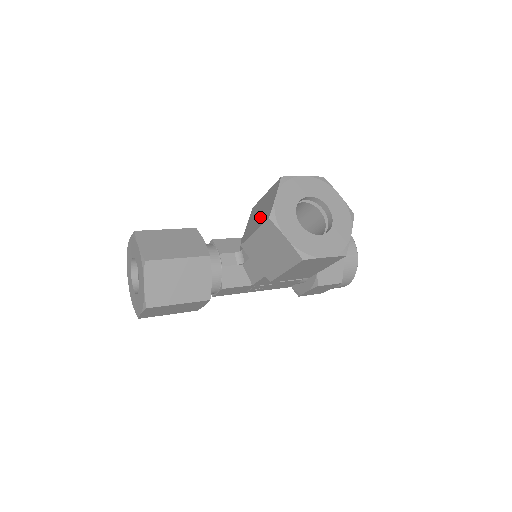
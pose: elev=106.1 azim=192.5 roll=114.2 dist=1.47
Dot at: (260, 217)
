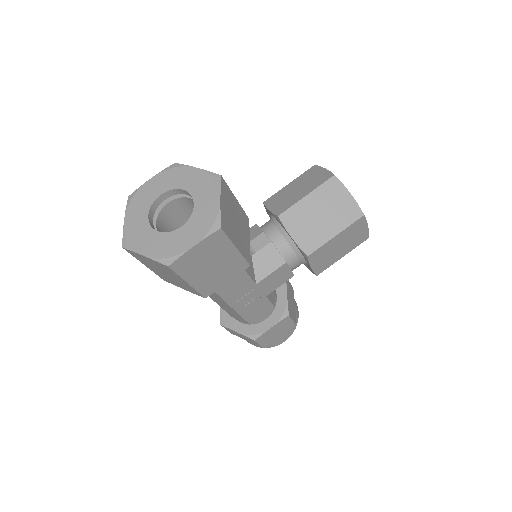
Dot at: (306, 187)
